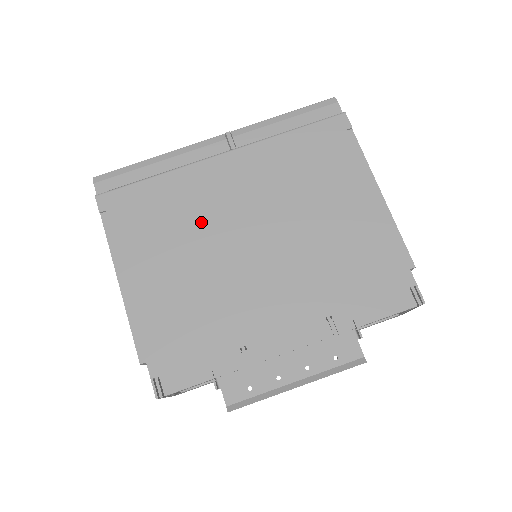
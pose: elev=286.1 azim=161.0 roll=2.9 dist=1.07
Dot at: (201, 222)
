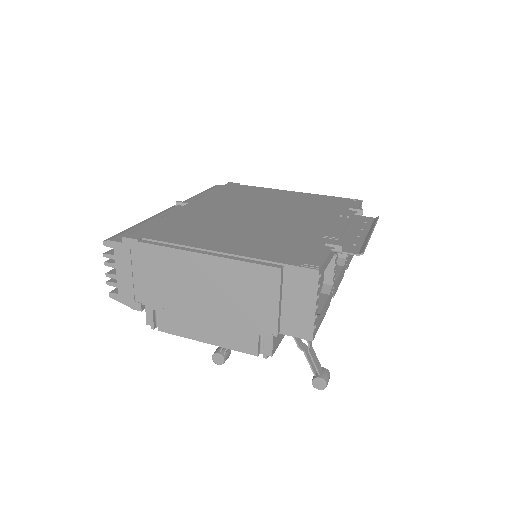
Dot at: (217, 220)
